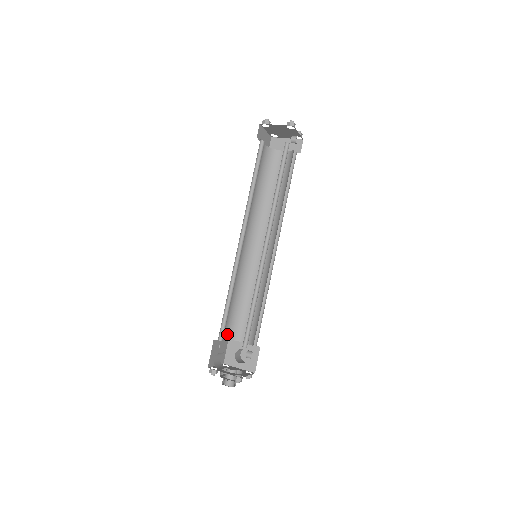
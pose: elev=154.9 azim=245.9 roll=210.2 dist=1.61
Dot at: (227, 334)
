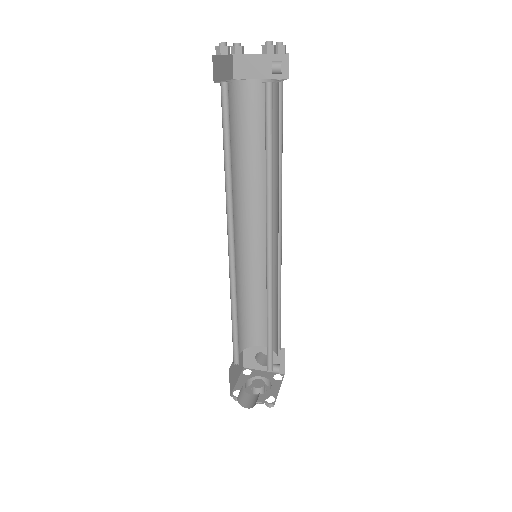
Dot at: (241, 346)
